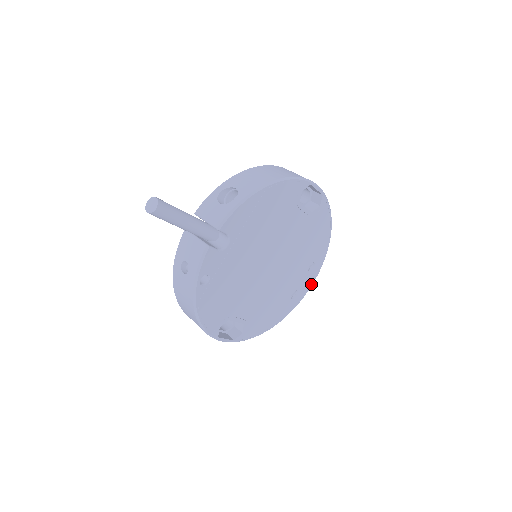
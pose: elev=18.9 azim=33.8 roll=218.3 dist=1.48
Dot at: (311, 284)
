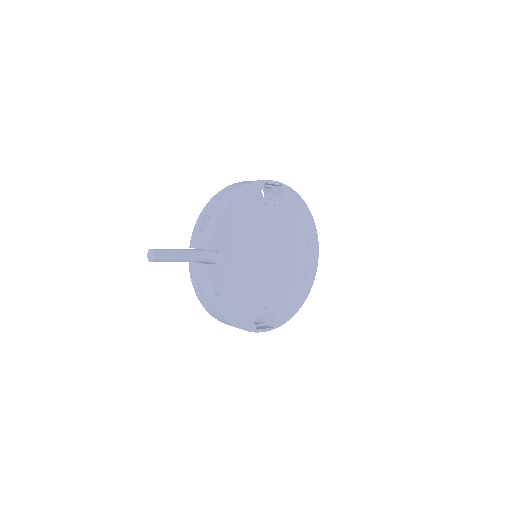
Dot at: (317, 257)
